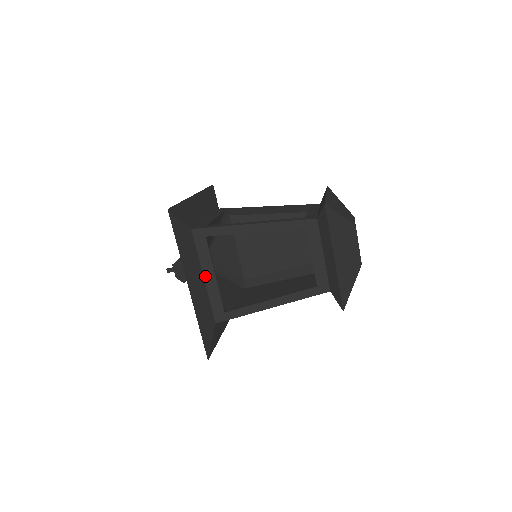
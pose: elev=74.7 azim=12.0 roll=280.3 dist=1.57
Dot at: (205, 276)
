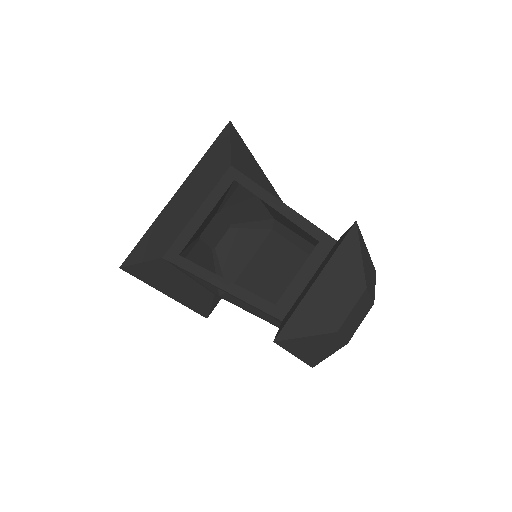
Dot at: (199, 210)
